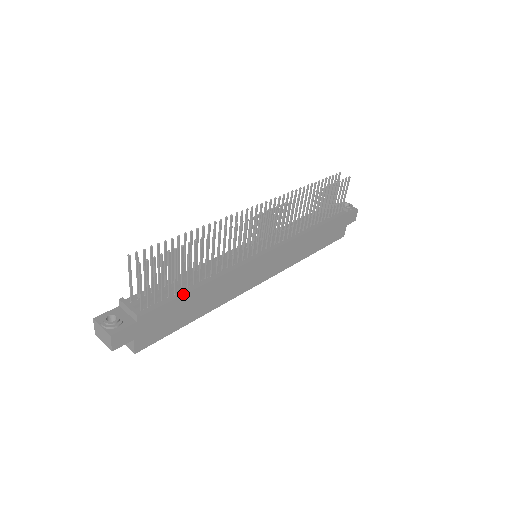
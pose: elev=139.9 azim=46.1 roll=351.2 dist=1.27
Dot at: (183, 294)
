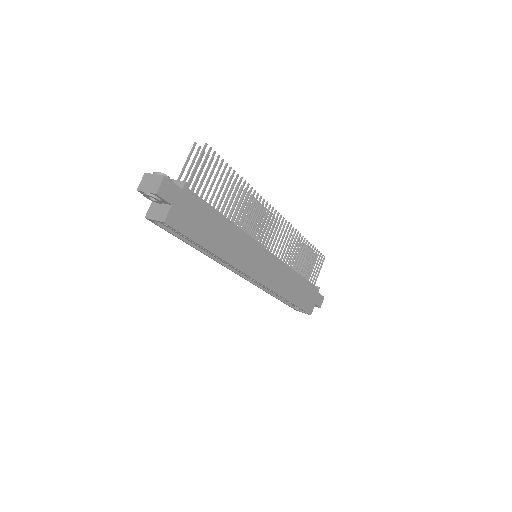
Dot at: (215, 209)
